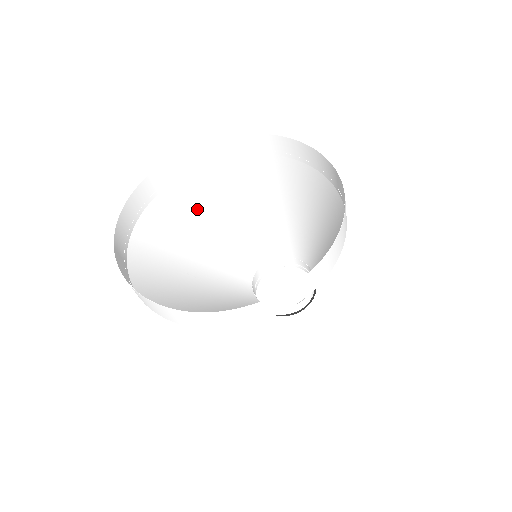
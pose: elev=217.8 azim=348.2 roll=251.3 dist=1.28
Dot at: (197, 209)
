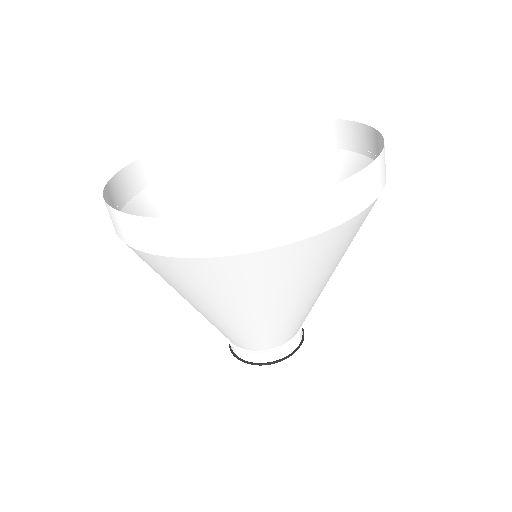
Dot at: occluded
